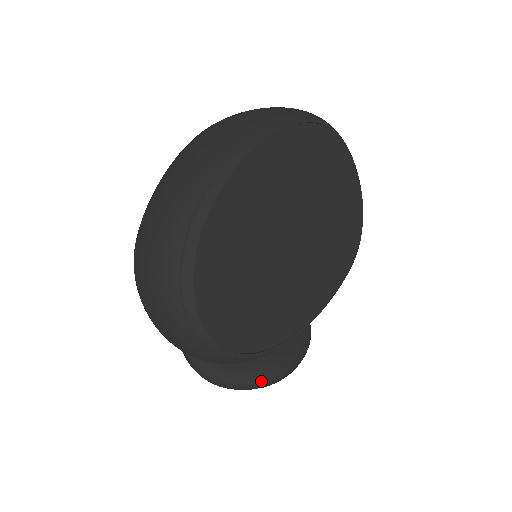
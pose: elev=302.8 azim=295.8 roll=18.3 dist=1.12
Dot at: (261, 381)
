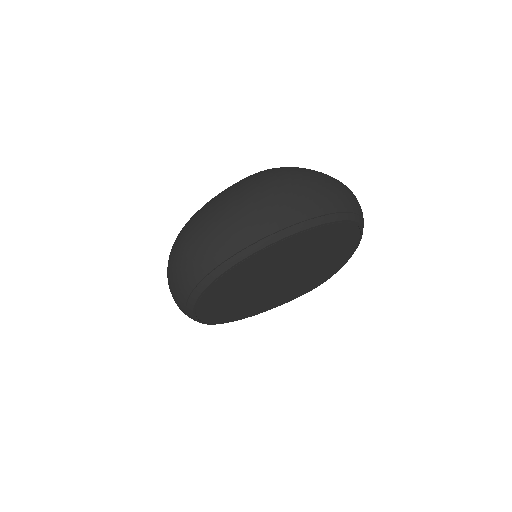
Dot at: occluded
